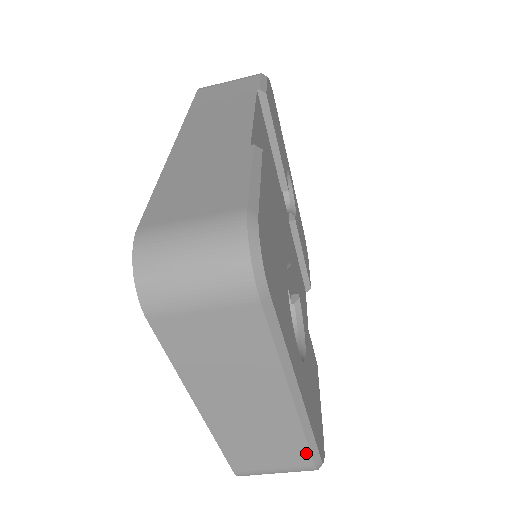
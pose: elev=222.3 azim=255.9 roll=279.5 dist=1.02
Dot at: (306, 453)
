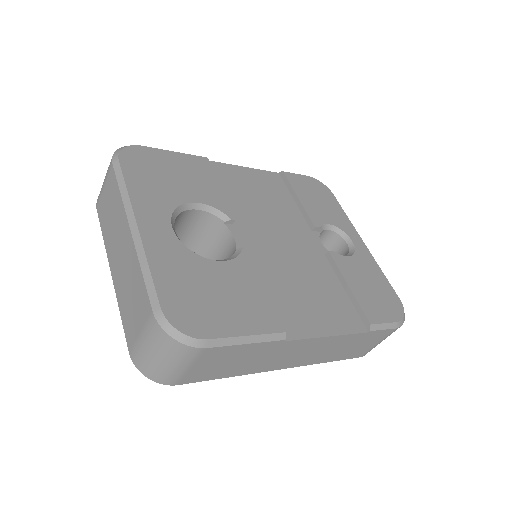
Dot at: (146, 294)
